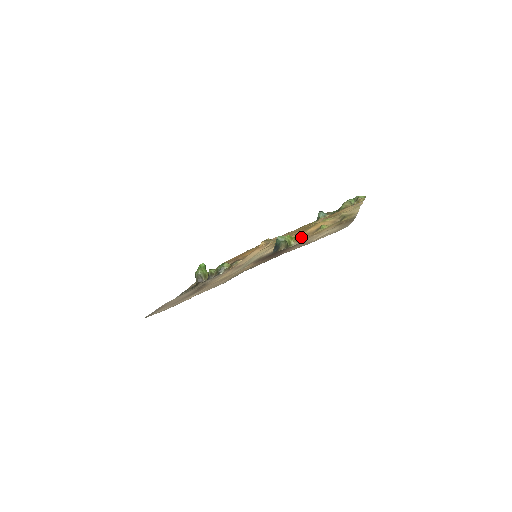
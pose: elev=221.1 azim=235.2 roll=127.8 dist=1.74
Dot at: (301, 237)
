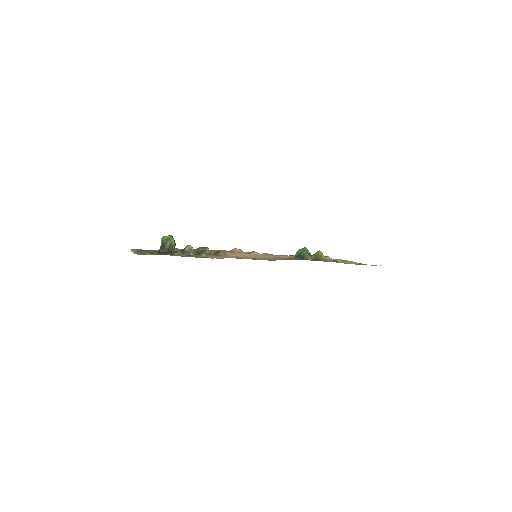
Dot at: (325, 259)
